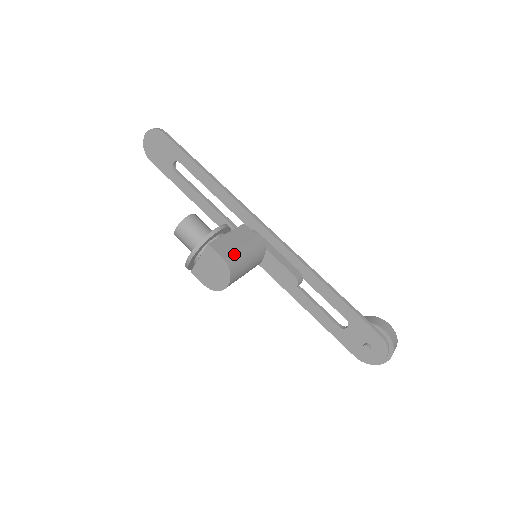
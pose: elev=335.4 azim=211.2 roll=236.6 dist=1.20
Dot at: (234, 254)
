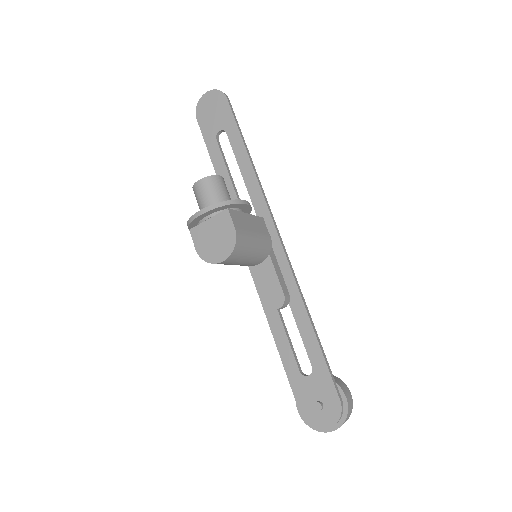
Dot at: (246, 234)
